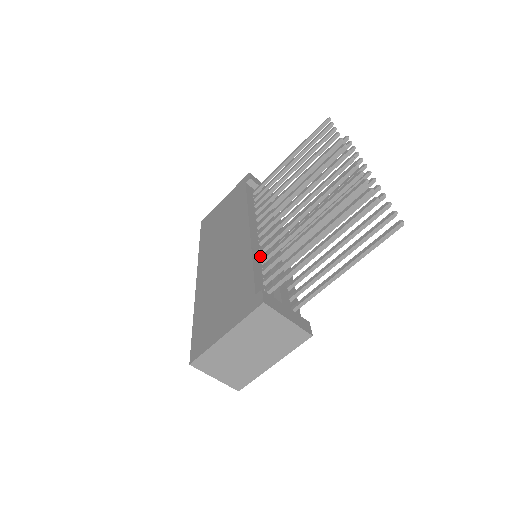
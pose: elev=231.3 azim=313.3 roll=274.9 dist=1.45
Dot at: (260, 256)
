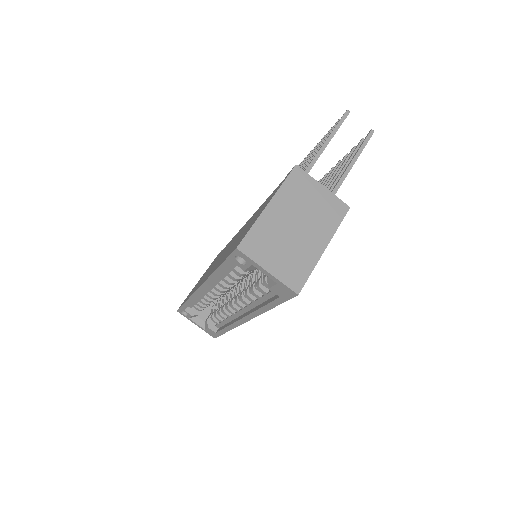
Dot at: occluded
